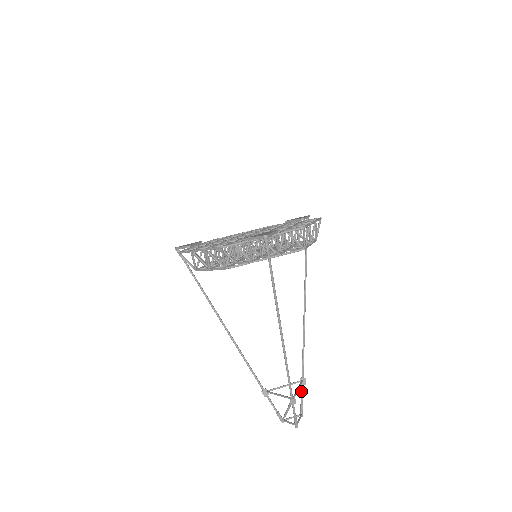
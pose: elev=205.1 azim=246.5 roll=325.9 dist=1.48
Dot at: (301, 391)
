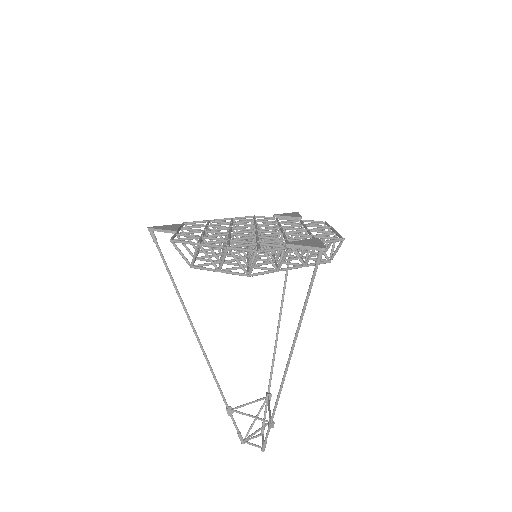
Dot at: (265, 408)
